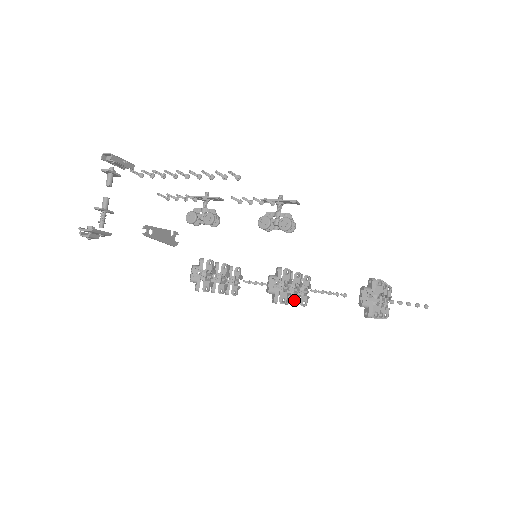
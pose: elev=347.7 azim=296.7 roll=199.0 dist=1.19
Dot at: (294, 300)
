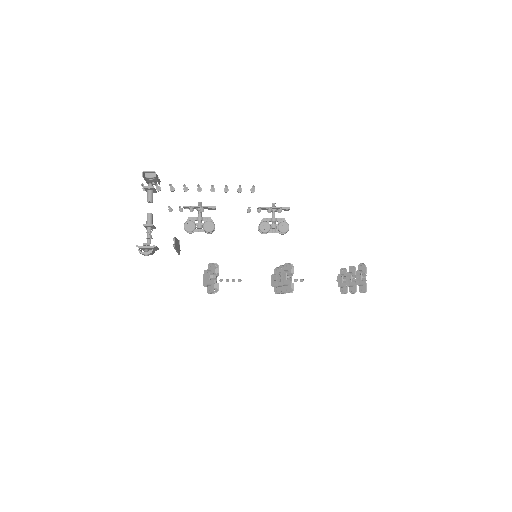
Dot at: occluded
